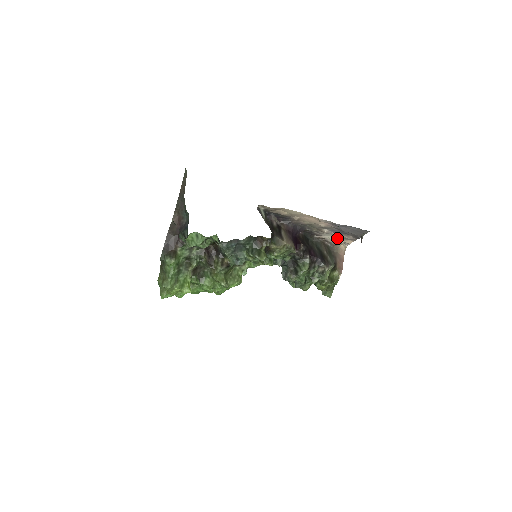
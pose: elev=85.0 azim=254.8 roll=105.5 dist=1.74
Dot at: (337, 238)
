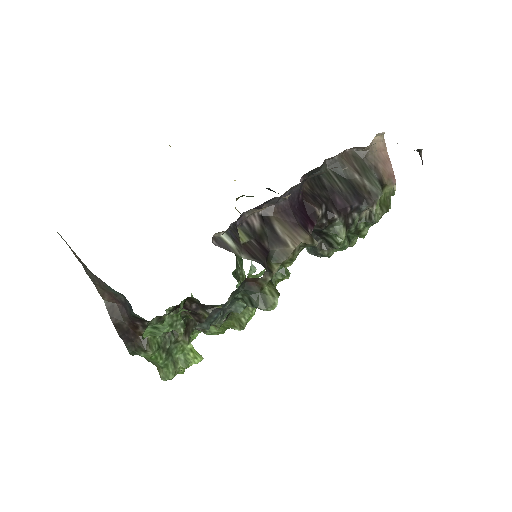
Dot at: occluded
